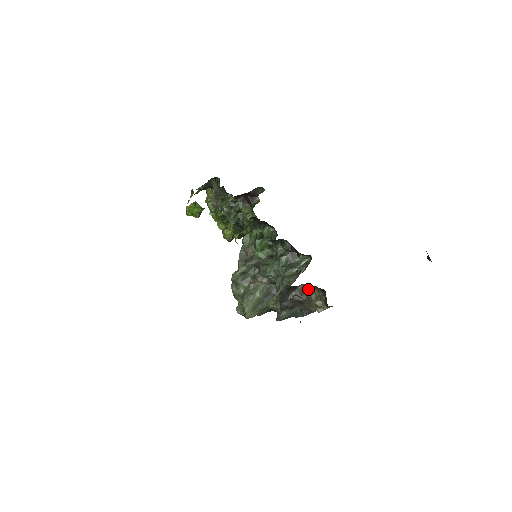
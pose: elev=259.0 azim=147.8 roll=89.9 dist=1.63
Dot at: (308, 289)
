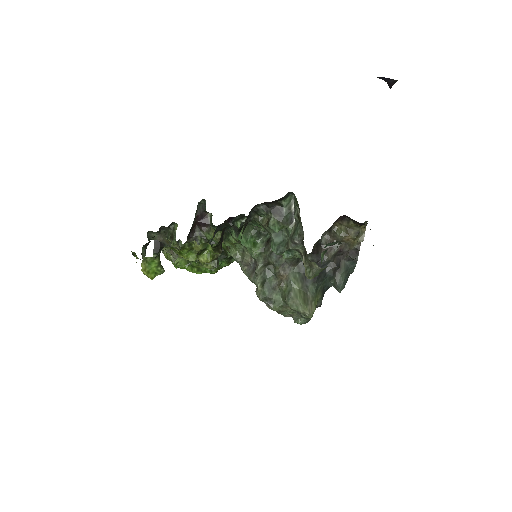
Dot at: (331, 234)
